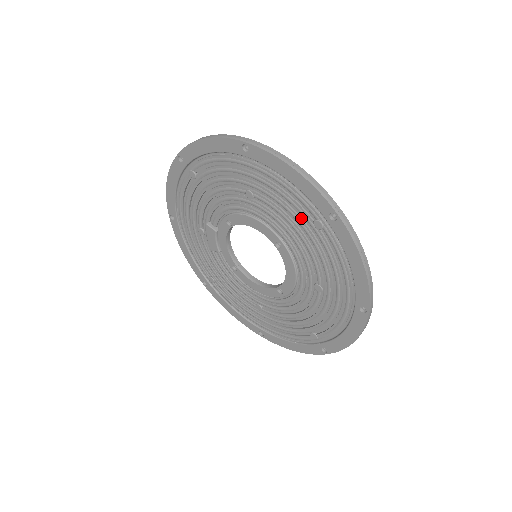
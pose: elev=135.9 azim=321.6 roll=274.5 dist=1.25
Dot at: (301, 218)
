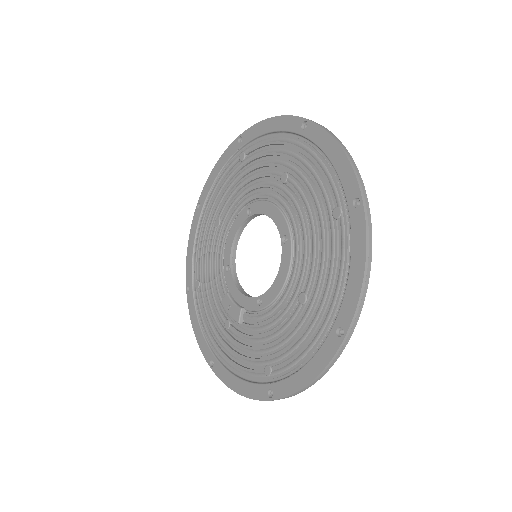
Dot at: (237, 174)
